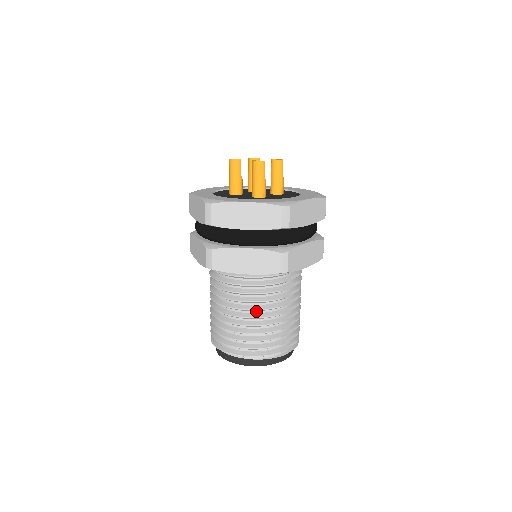
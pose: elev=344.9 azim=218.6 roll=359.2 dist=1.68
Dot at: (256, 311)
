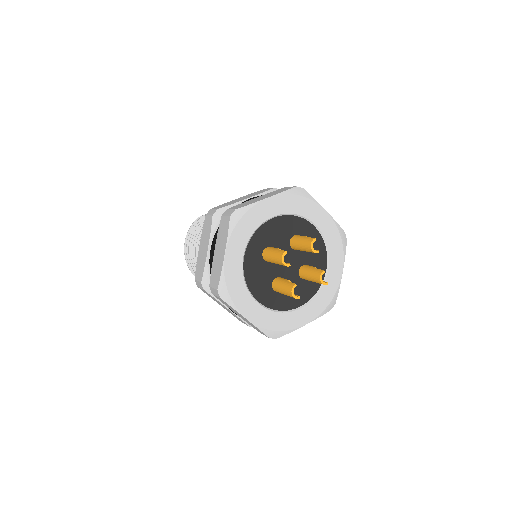
Dot at: occluded
